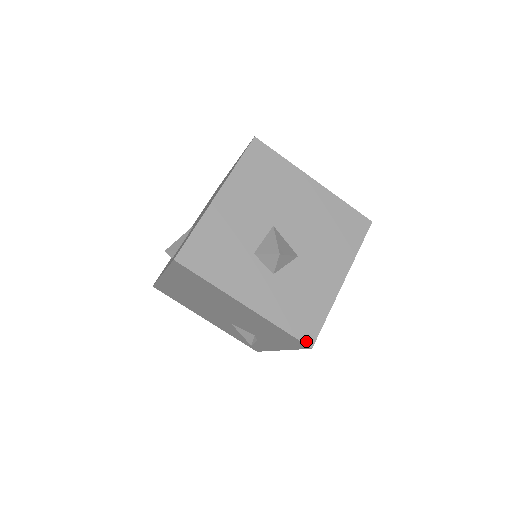
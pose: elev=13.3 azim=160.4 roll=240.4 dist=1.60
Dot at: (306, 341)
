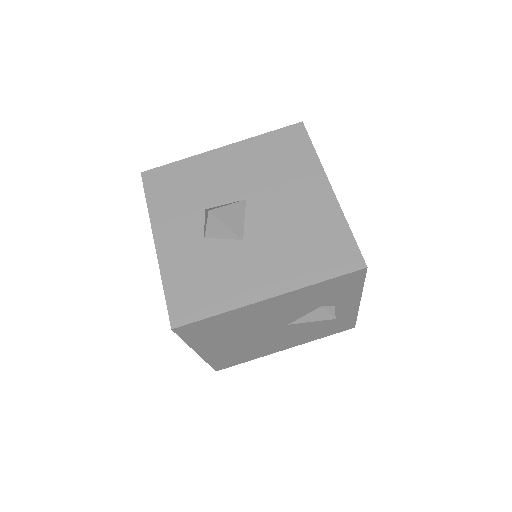
Dot at: (173, 317)
